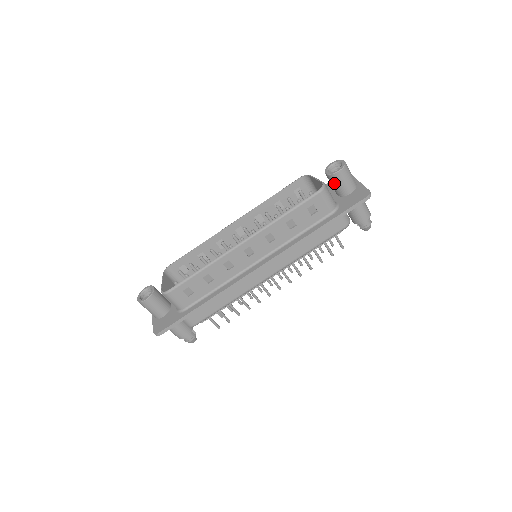
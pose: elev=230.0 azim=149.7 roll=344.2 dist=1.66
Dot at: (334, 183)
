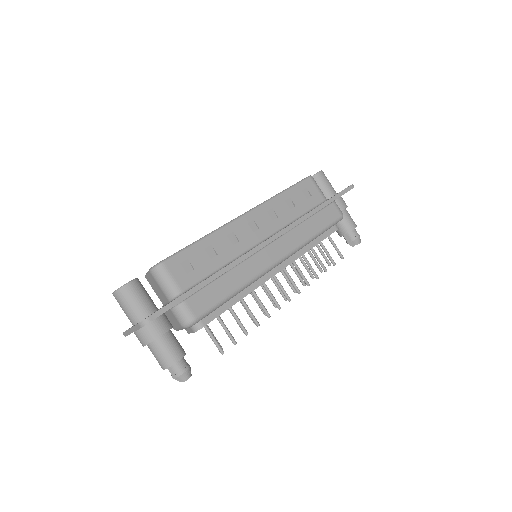
Dot at: occluded
